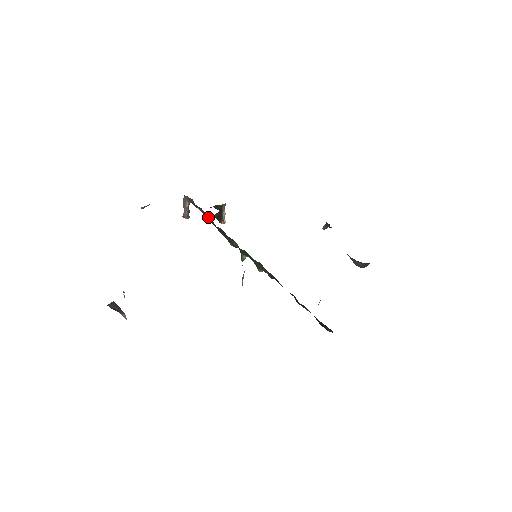
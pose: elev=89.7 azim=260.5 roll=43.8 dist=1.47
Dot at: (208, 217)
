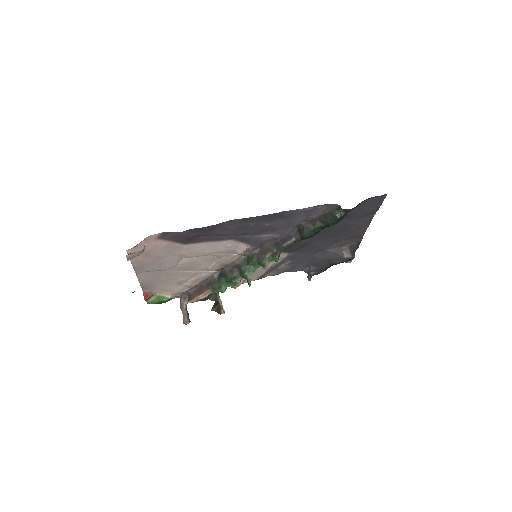
Dot at: (206, 286)
